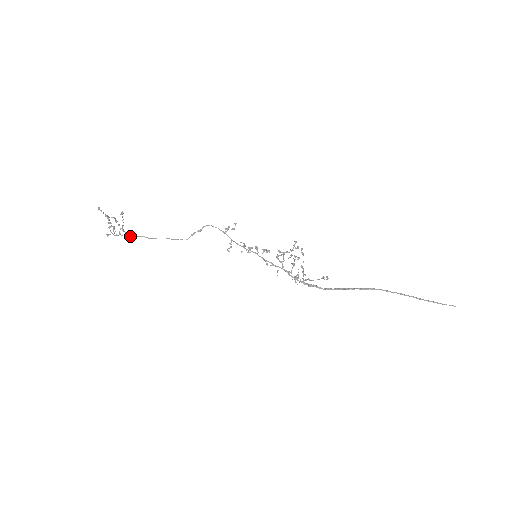
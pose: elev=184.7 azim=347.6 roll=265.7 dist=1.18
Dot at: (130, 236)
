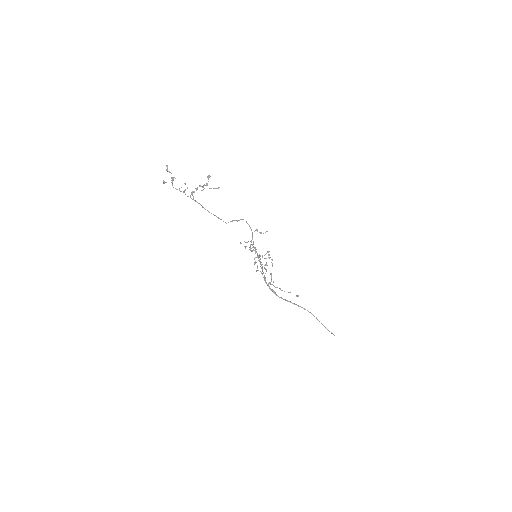
Dot at: (191, 198)
